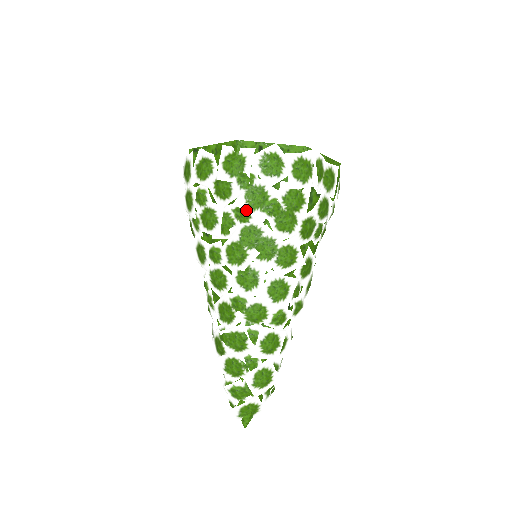
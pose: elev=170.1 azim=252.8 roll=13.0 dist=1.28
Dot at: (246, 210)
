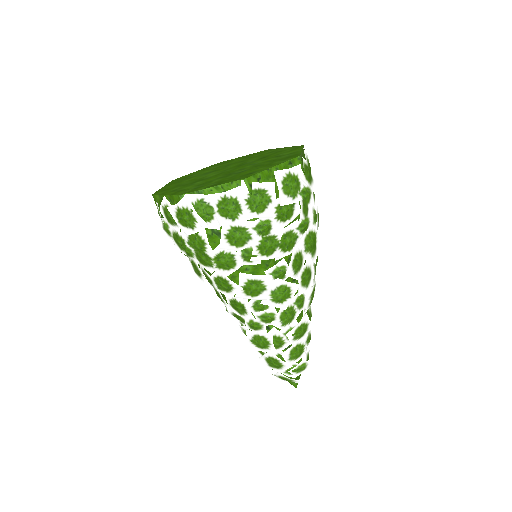
Dot at: (181, 250)
